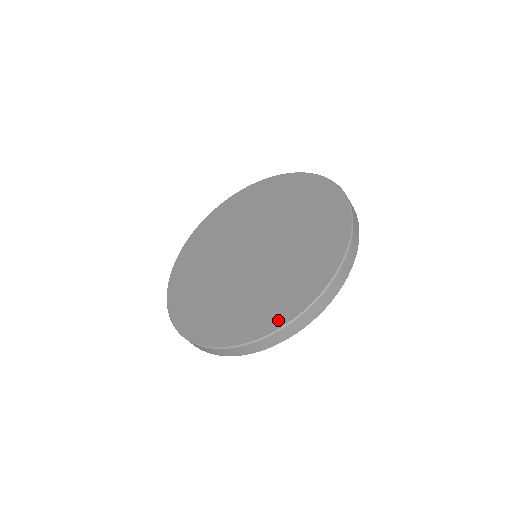
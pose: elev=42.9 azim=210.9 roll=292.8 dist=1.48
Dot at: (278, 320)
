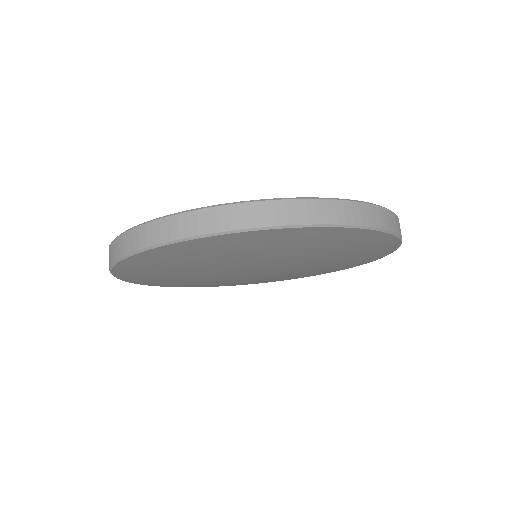
Dot at: occluded
